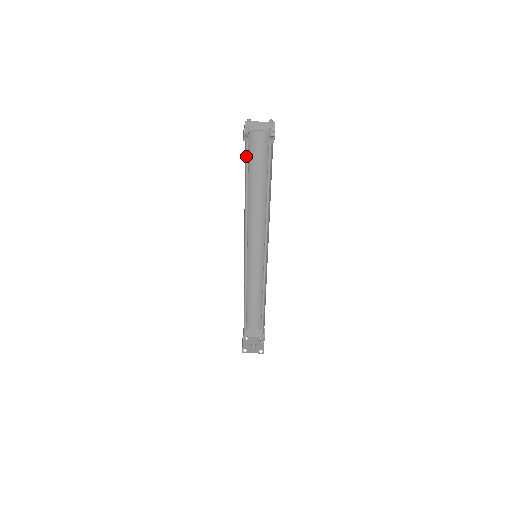
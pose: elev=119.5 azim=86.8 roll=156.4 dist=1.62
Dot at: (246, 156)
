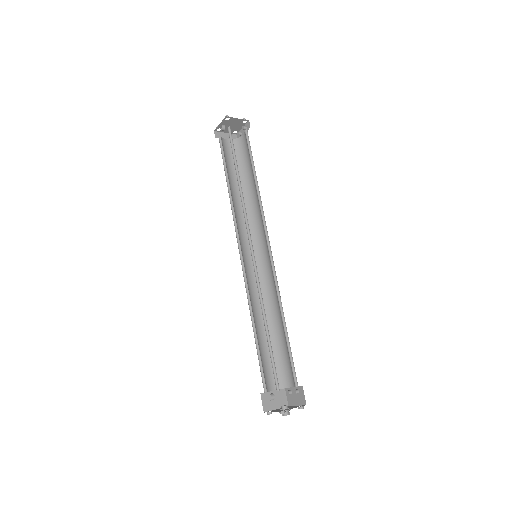
Dot at: (230, 140)
